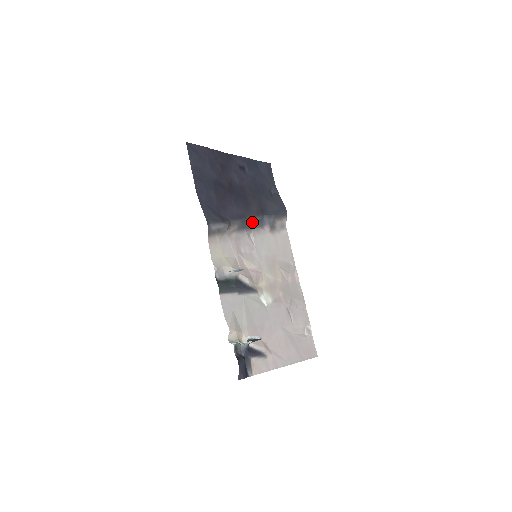
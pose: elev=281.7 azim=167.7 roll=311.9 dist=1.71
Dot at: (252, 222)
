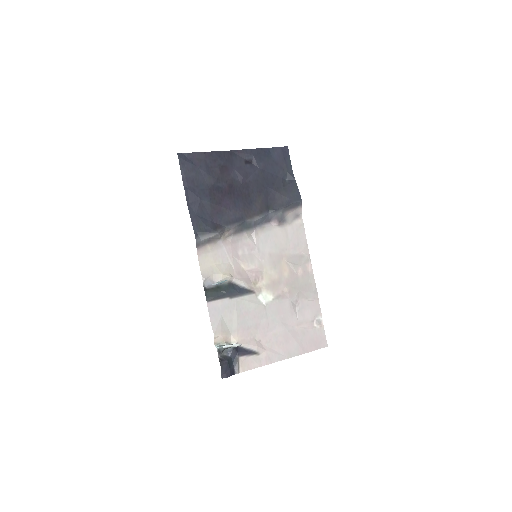
Dot at: (253, 222)
